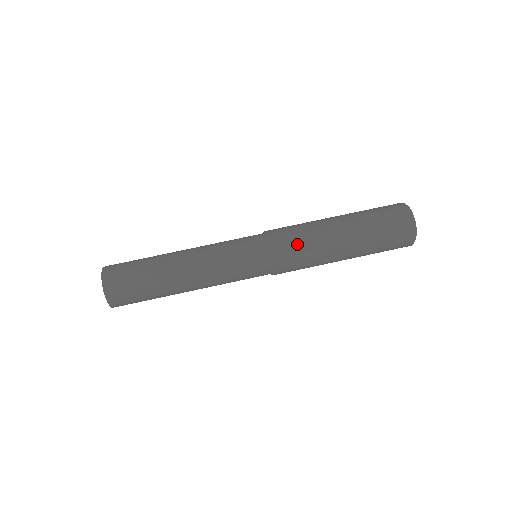
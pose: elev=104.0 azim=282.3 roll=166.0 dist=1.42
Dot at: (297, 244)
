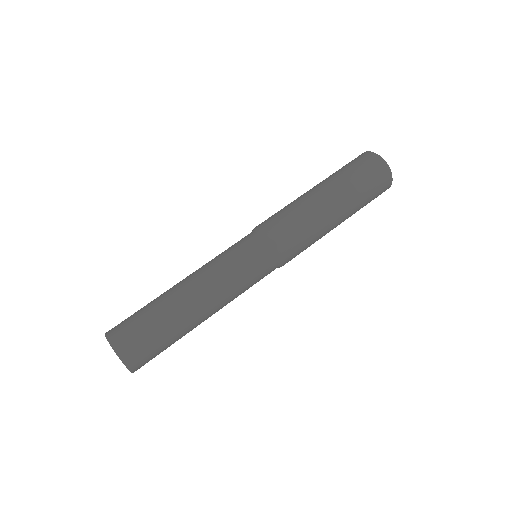
Dot at: (293, 225)
